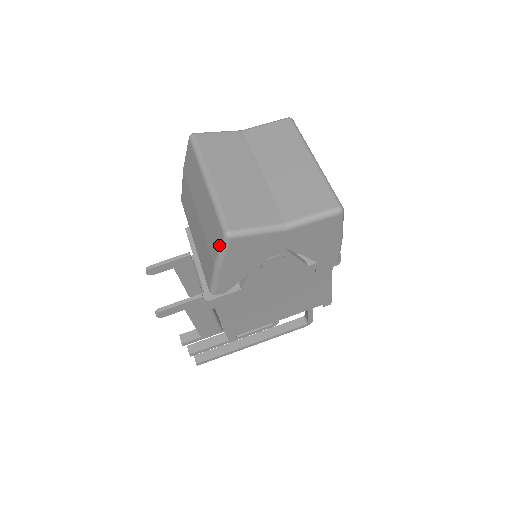
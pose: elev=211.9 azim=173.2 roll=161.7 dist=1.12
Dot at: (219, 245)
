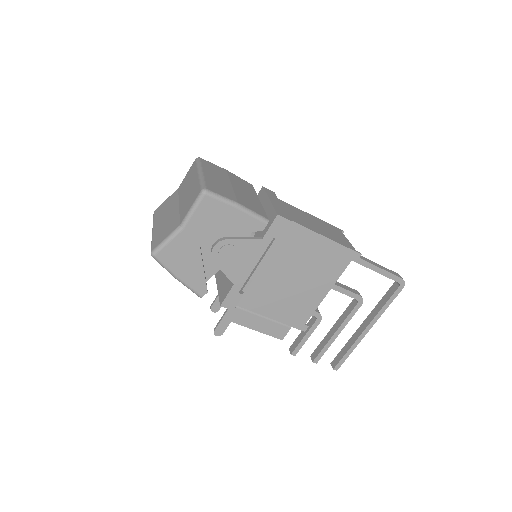
Dot at: (160, 264)
